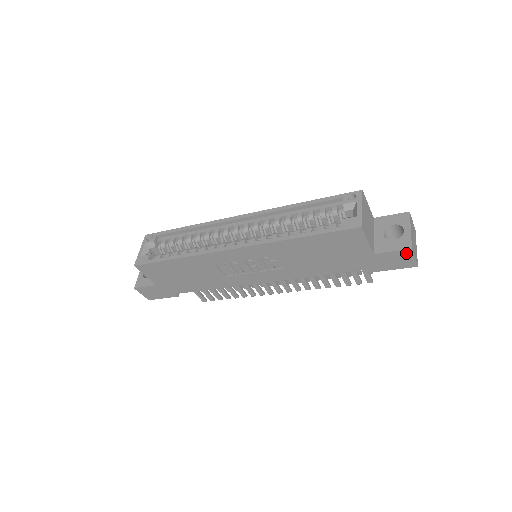
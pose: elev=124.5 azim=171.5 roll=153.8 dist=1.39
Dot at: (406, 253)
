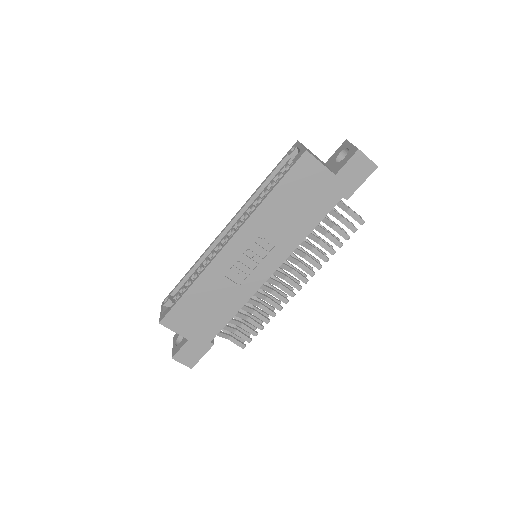
Dot at: (358, 157)
